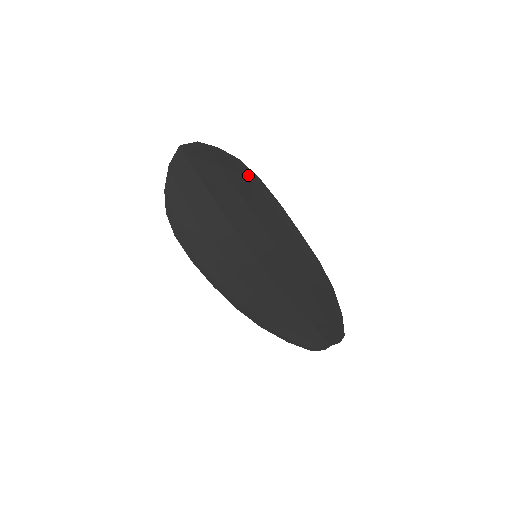
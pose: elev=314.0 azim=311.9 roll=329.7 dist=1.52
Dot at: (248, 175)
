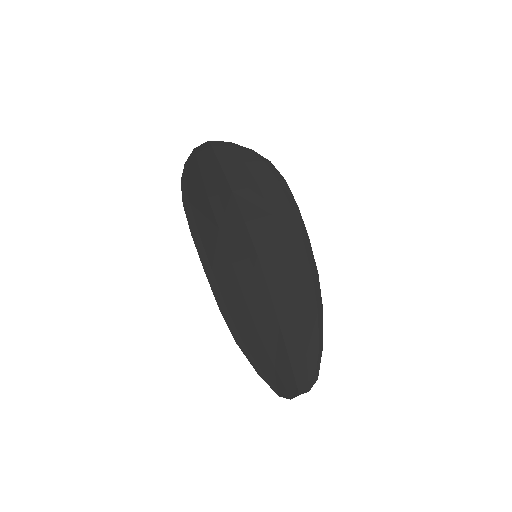
Dot at: (275, 176)
